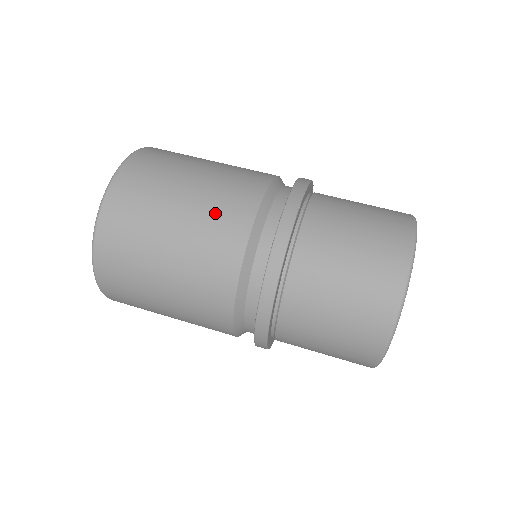
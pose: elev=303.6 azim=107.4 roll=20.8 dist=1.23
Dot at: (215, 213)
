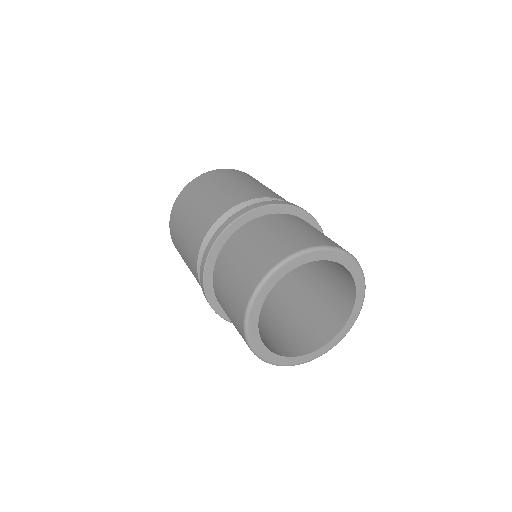
Dot at: (203, 215)
